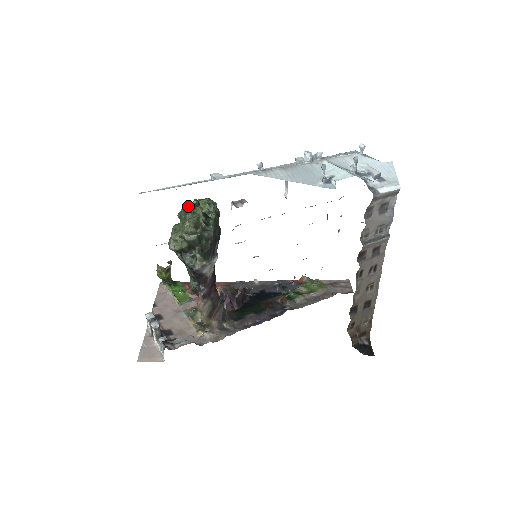
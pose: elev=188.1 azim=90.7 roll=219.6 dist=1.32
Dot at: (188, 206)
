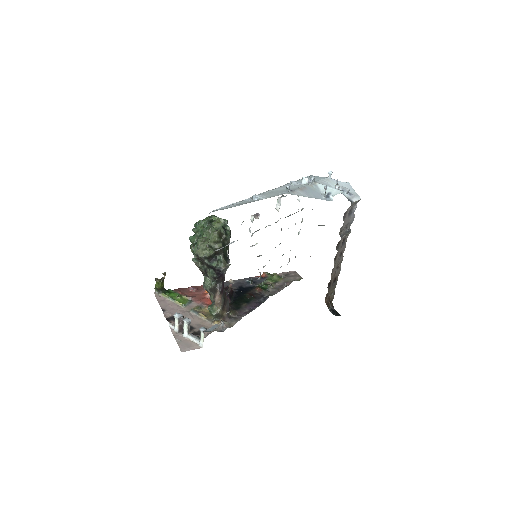
Dot at: (206, 222)
